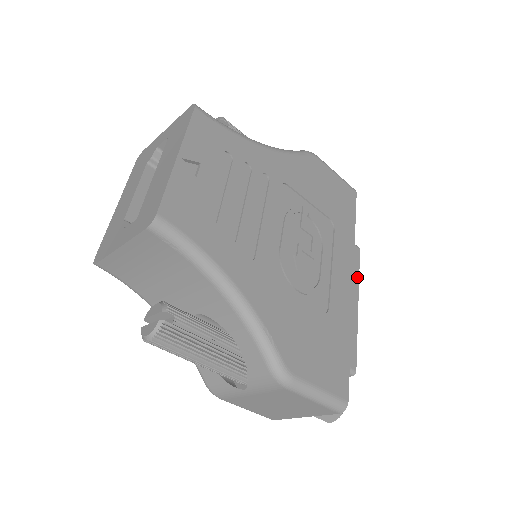
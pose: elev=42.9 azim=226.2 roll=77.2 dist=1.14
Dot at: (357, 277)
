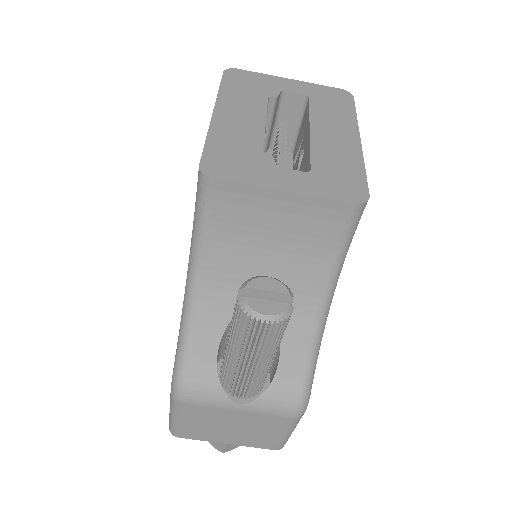
Dot at: occluded
